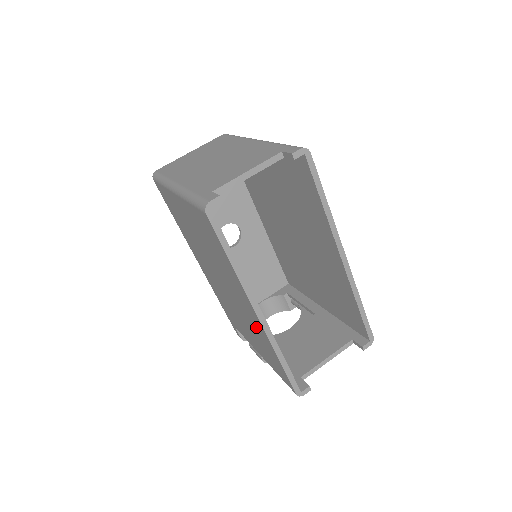
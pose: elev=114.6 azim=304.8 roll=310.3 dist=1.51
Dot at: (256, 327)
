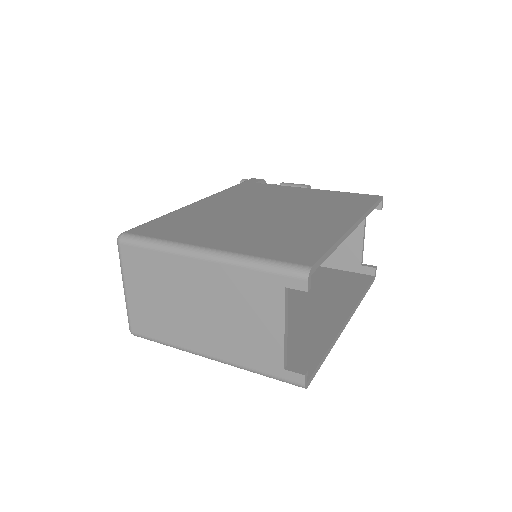
Dot at: occluded
